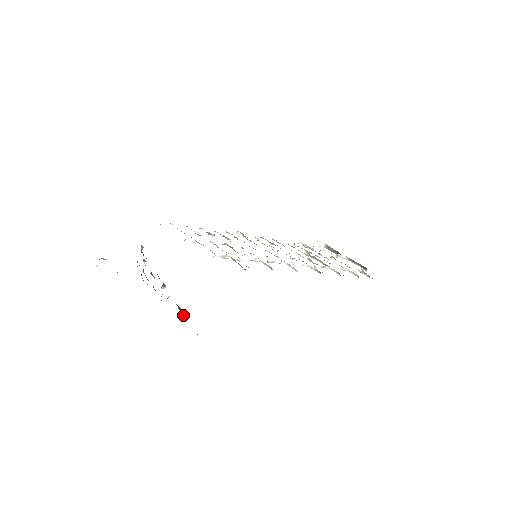
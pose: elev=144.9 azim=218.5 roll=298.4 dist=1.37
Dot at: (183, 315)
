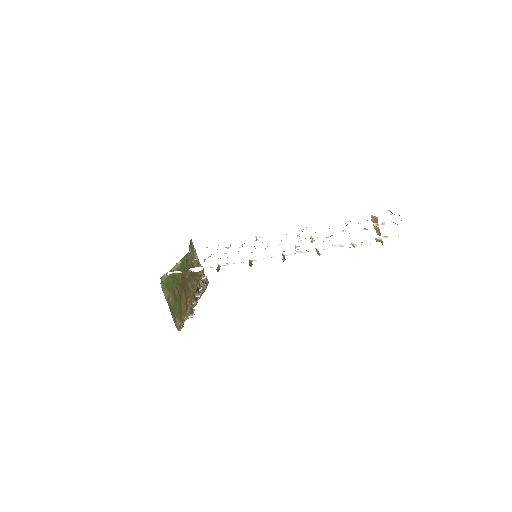
Dot at: (190, 316)
